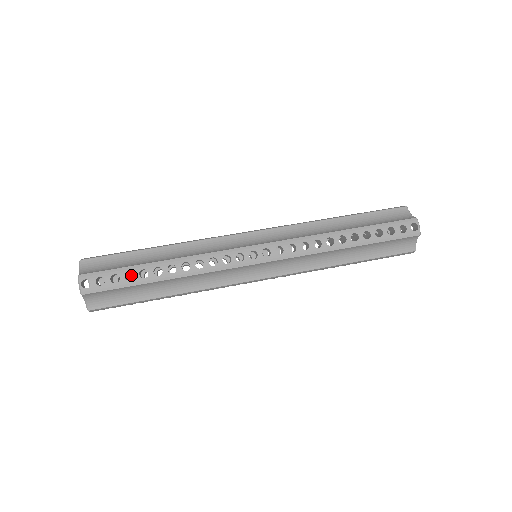
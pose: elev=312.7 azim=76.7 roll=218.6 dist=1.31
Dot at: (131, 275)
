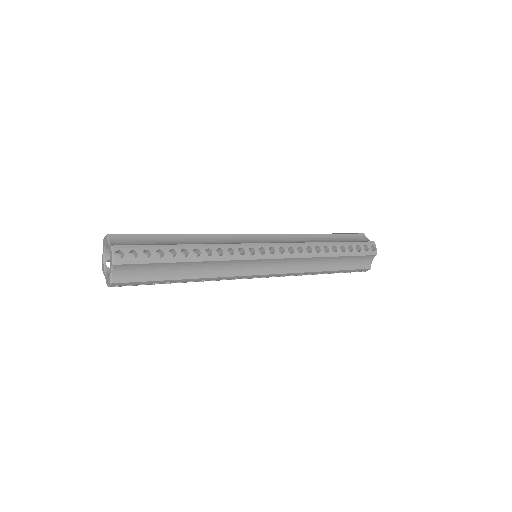
Dot at: occluded
